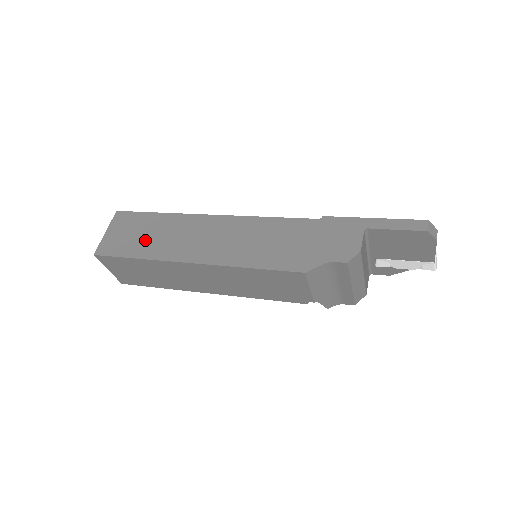
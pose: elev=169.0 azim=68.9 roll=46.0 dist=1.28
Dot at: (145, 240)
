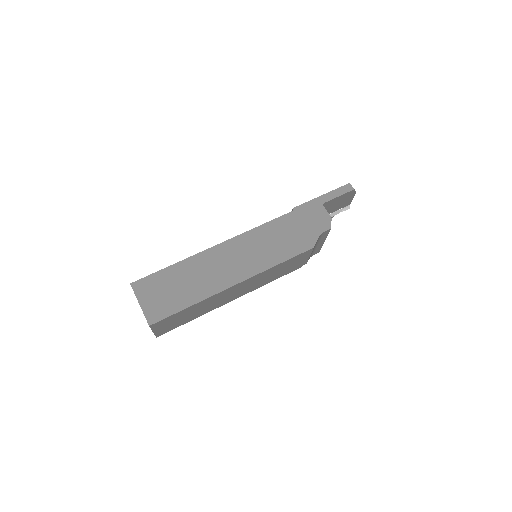
Dot at: (183, 290)
